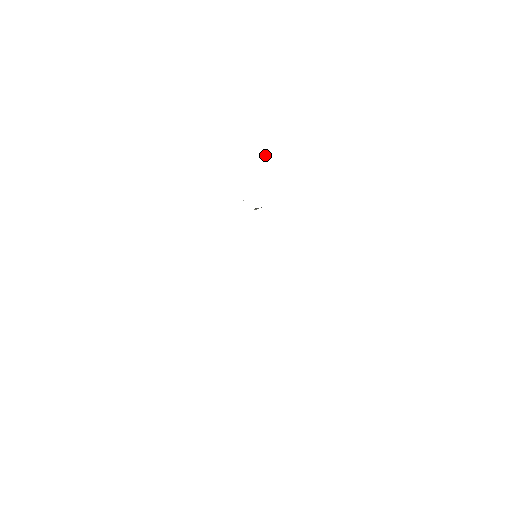
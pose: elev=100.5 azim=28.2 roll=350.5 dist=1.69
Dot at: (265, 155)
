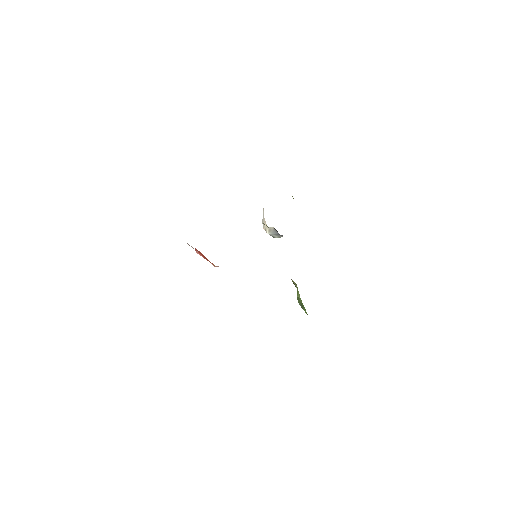
Dot at: occluded
